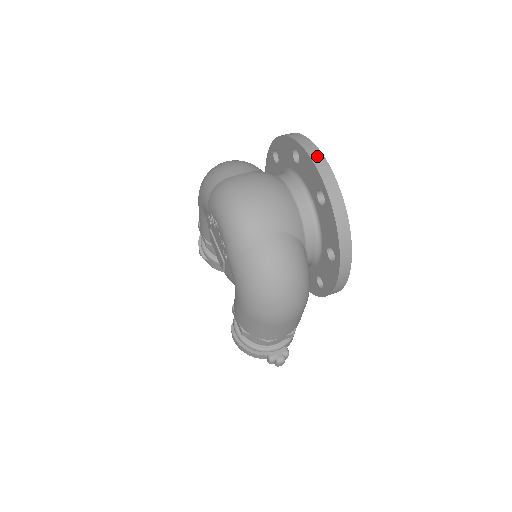
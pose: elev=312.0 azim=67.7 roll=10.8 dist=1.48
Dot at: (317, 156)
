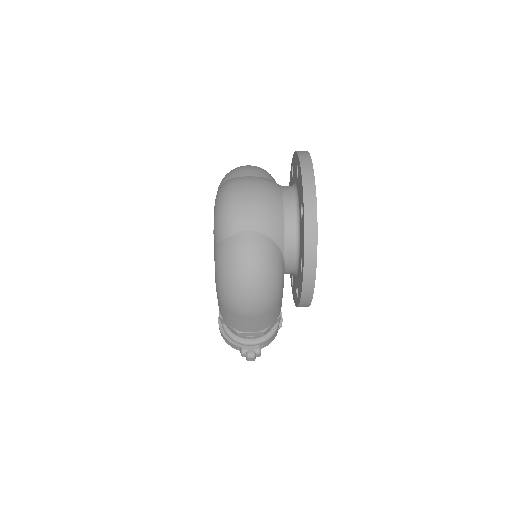
Dot at: (308, 173)
